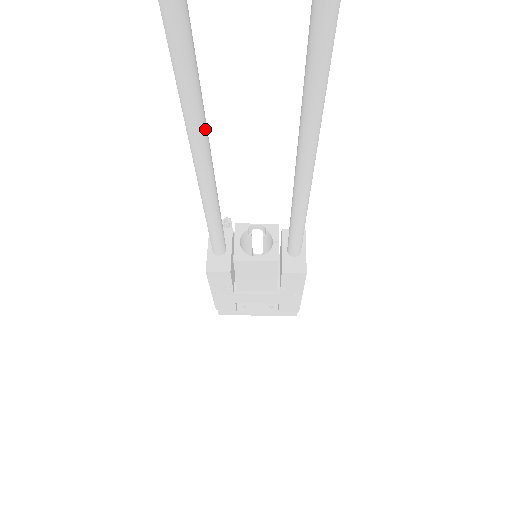
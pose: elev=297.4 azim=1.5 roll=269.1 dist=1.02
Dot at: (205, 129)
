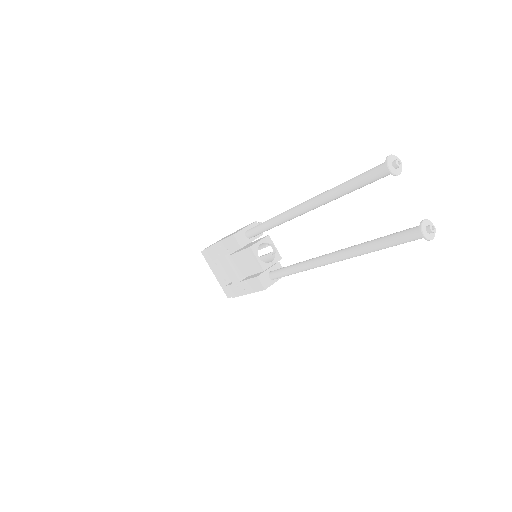
Dot at: (319, 206)
